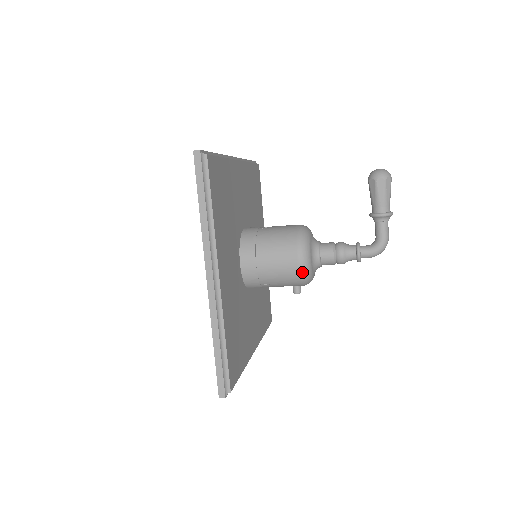
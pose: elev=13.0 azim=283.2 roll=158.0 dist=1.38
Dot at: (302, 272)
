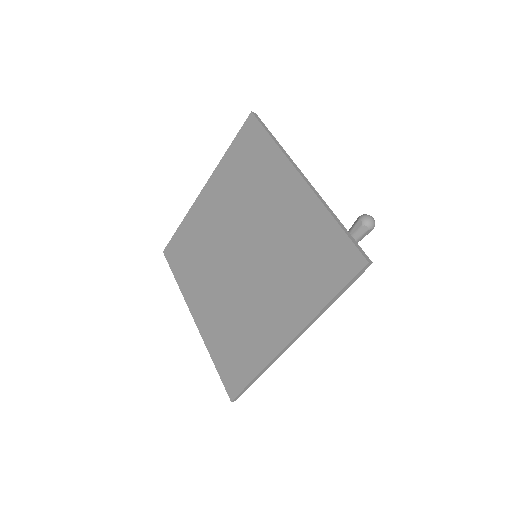
Dot at: occluded
